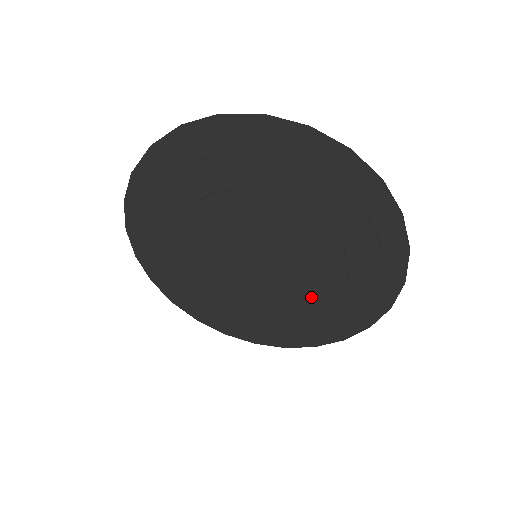
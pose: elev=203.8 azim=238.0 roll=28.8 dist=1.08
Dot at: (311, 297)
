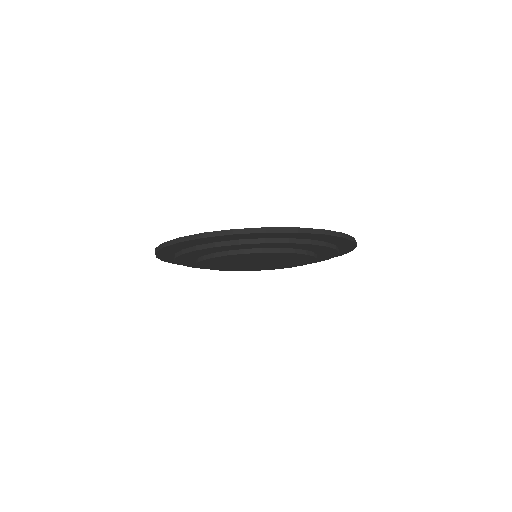
Dot at: (276, 267)
